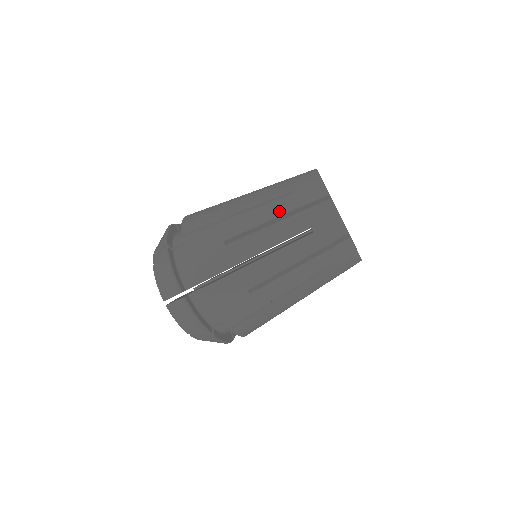
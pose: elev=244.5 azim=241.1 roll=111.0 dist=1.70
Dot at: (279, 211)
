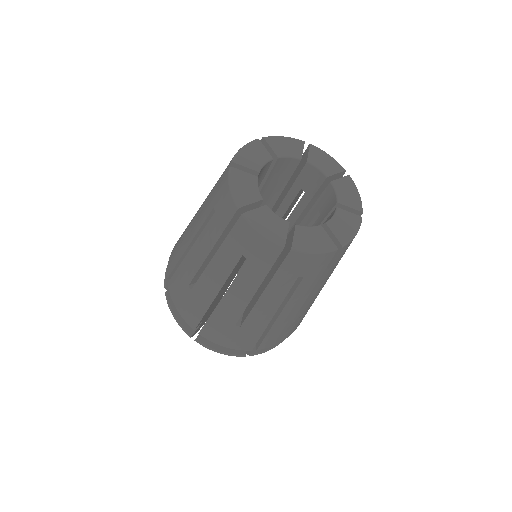
Dot at: (209, 194)
